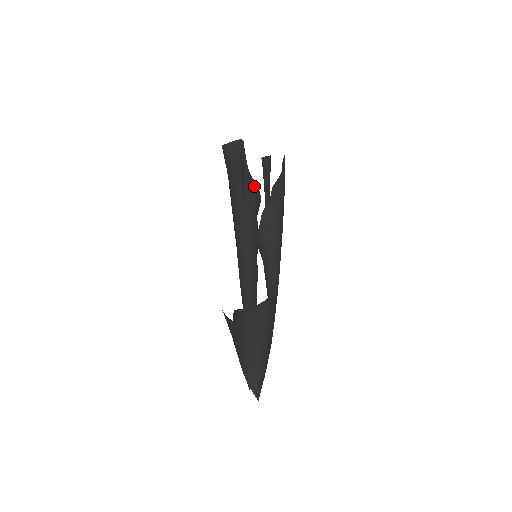
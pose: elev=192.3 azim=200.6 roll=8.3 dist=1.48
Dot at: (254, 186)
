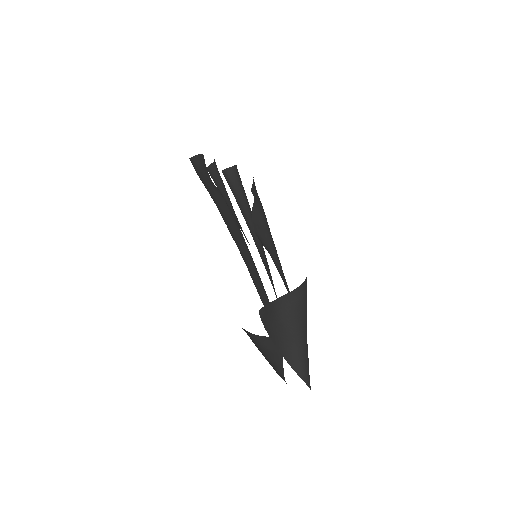
Dot at: occluded
